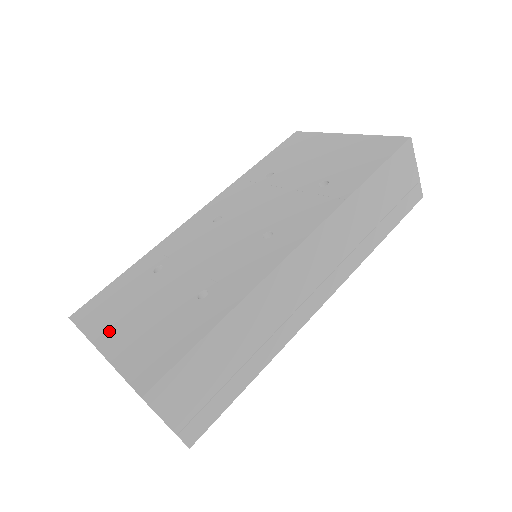
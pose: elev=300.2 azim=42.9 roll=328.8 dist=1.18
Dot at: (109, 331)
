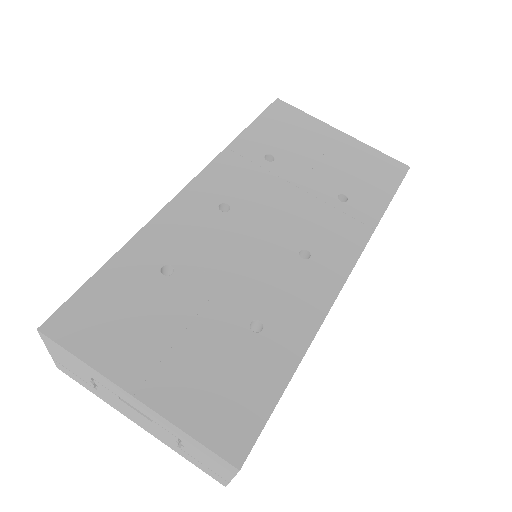
Dot at: (135, 365)
